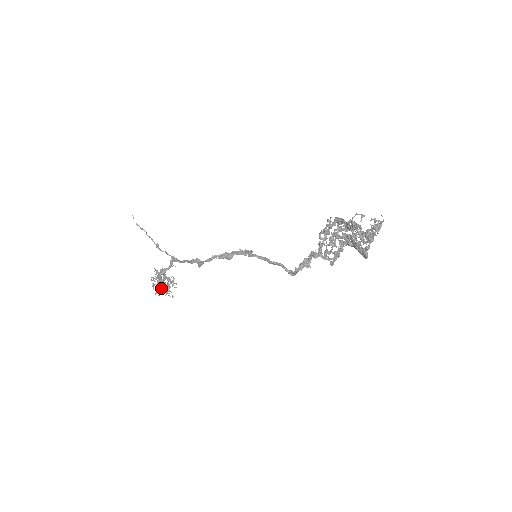
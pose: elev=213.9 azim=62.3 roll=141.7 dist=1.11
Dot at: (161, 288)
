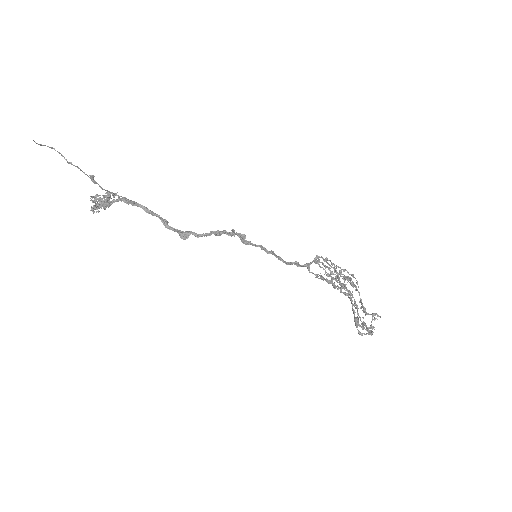
Dot at: occluded
